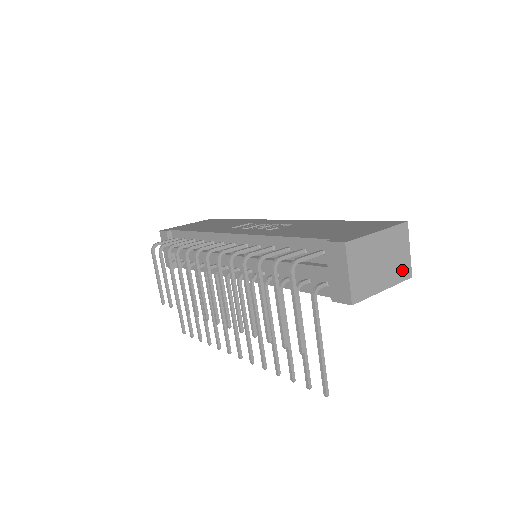
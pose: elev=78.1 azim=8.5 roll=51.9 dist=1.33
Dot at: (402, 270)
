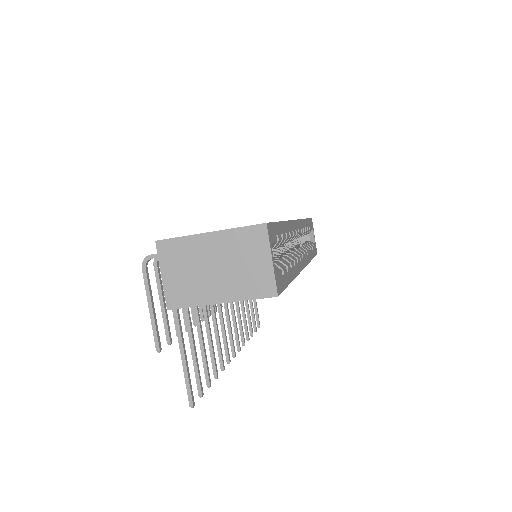
Dot at: (256, 284)
